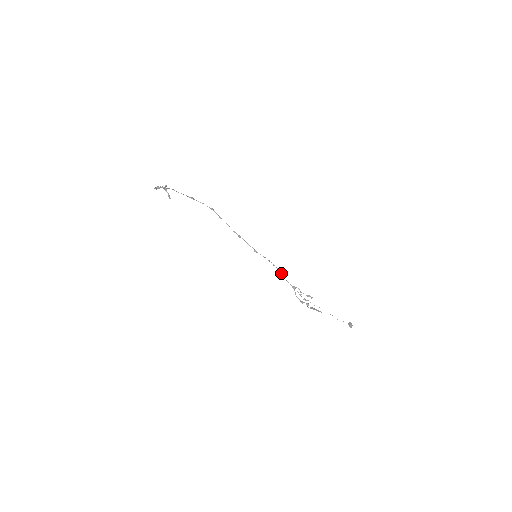
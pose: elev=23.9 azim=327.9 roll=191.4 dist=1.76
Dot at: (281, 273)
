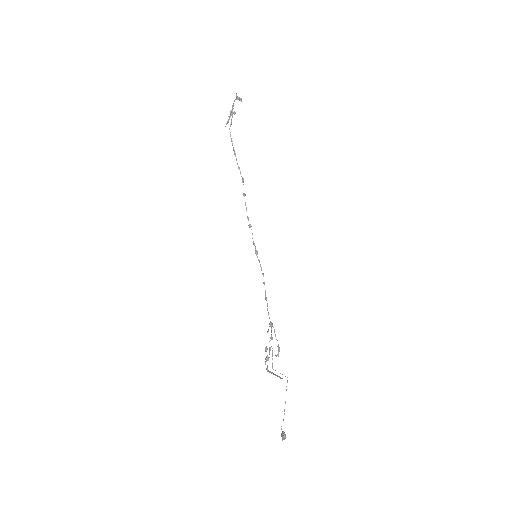
Dot at: occluded
